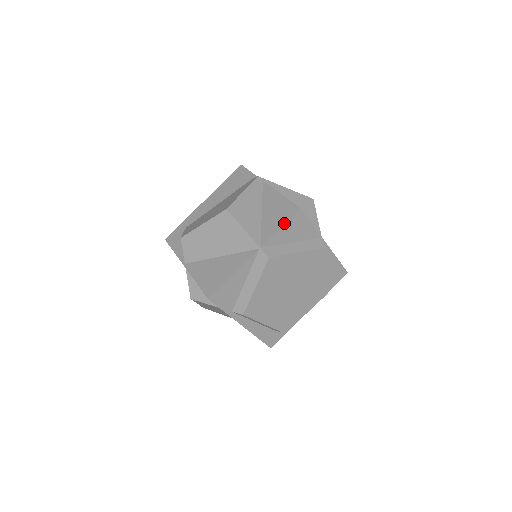
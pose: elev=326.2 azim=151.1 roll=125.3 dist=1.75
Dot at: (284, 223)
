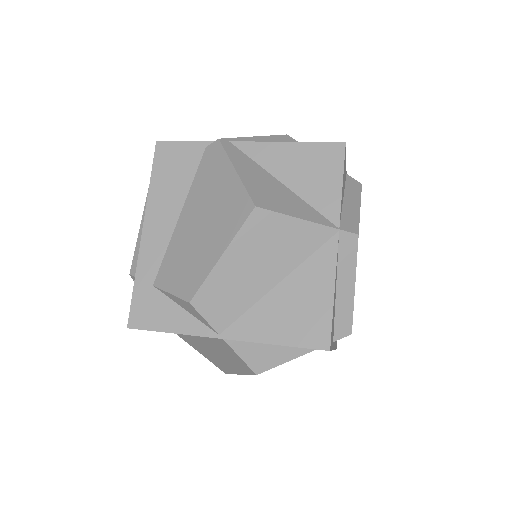
Dot at: (341, 175)
